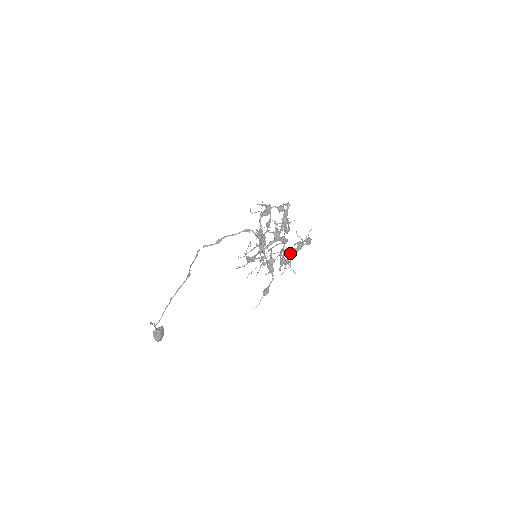
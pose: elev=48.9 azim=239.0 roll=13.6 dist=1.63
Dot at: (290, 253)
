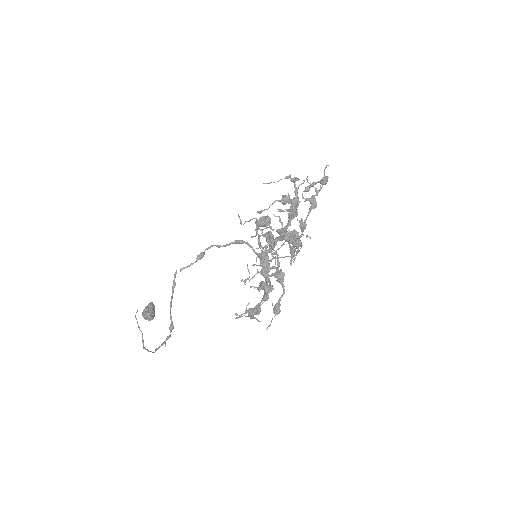
Dot at: occluded
